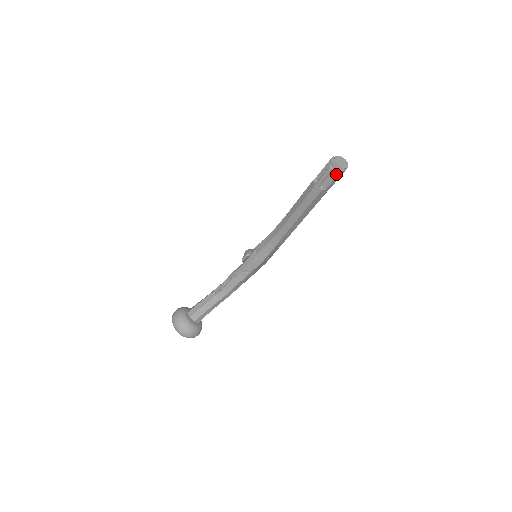
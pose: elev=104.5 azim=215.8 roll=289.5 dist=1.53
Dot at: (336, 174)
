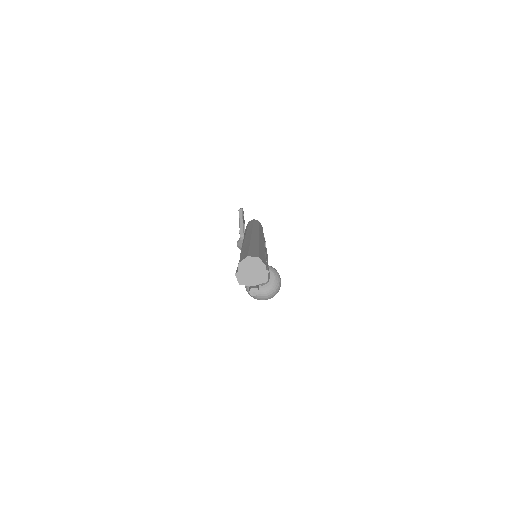
Dot at: (264, 281)
